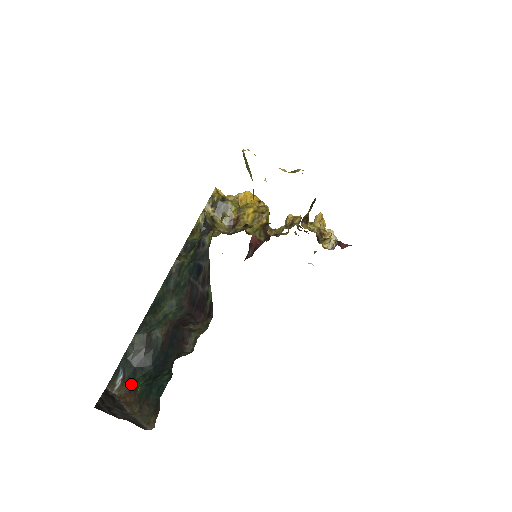
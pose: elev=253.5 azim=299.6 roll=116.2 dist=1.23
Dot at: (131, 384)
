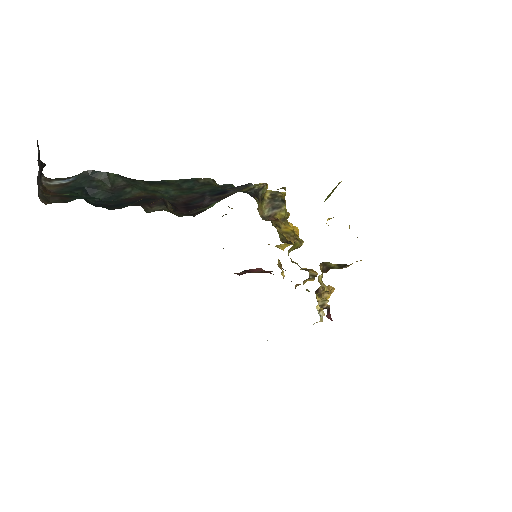
Dot at: (64, 190)
